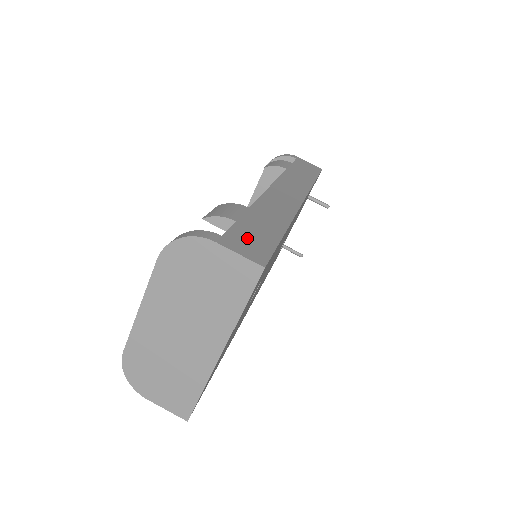
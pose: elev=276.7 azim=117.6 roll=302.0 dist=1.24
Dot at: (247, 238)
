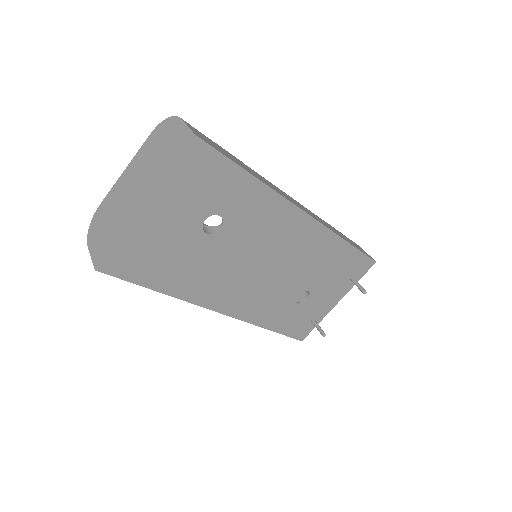
Dot at: (210, 141)
